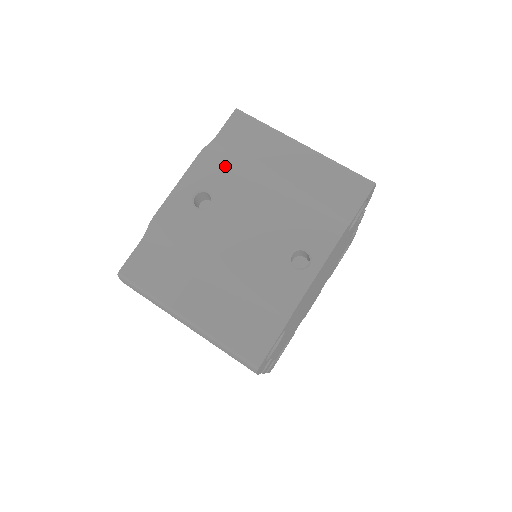
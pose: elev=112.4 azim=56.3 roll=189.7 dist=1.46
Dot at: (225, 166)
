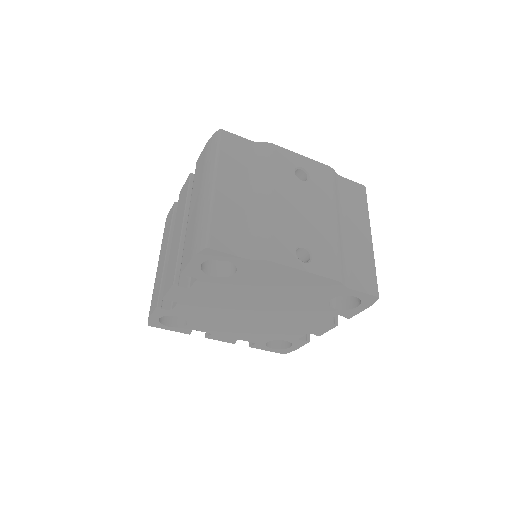
Dot at: (331, 185)
